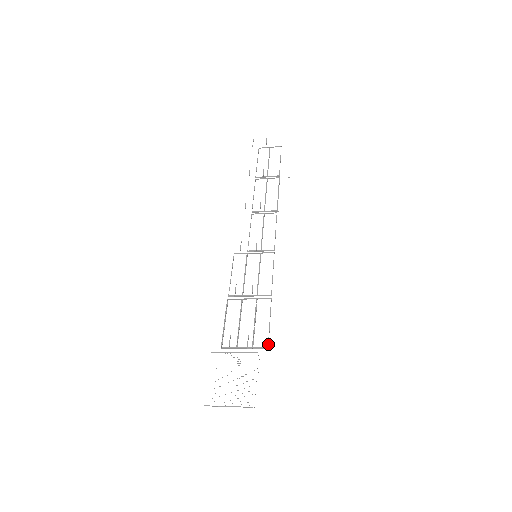
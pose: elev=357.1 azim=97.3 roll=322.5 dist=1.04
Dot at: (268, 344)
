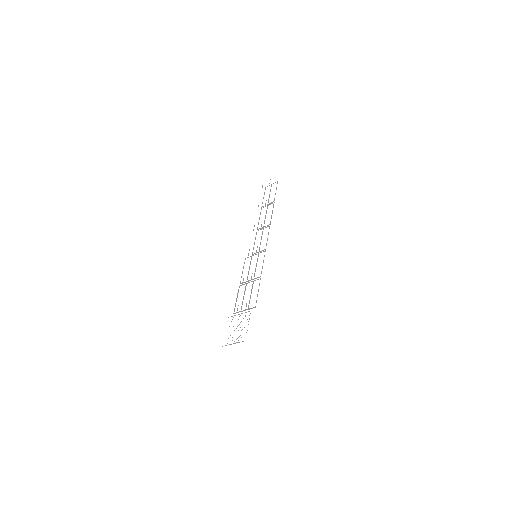
Dot at: occluded
